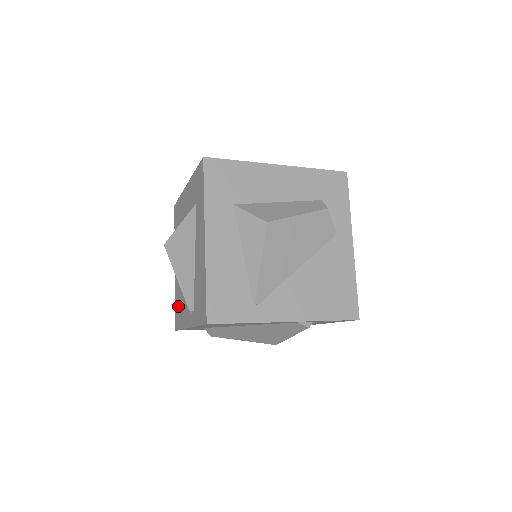
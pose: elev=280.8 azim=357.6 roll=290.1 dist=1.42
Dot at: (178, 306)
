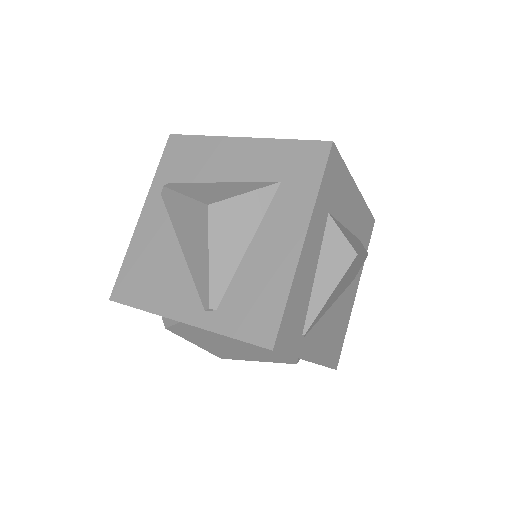
Dot at: (139, 274)
